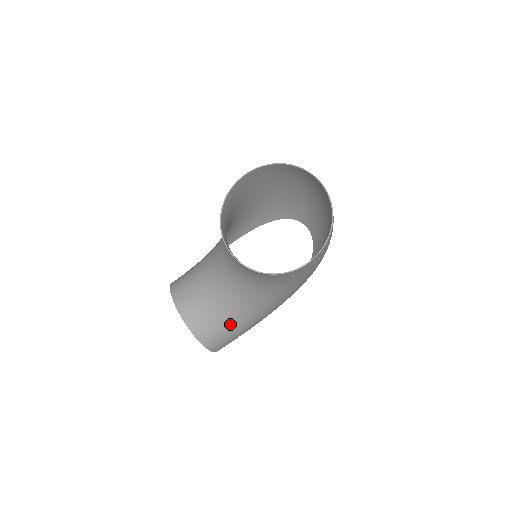
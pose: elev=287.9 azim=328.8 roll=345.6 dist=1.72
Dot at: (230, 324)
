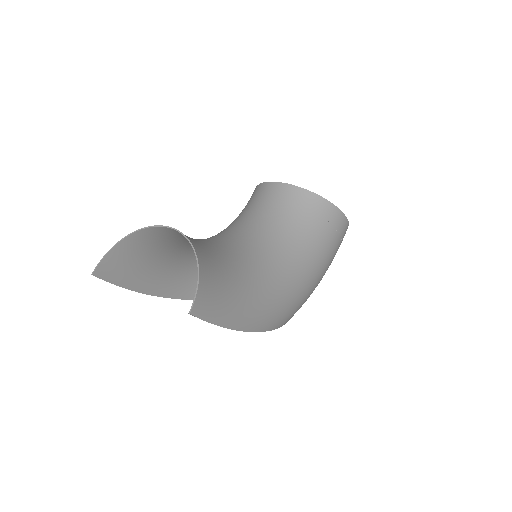
Dot at: (235, 275)
